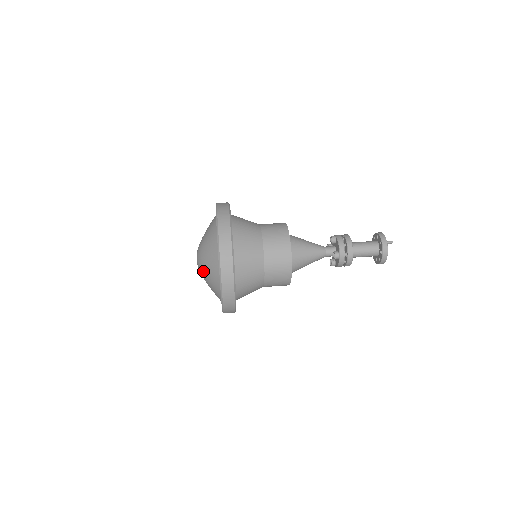
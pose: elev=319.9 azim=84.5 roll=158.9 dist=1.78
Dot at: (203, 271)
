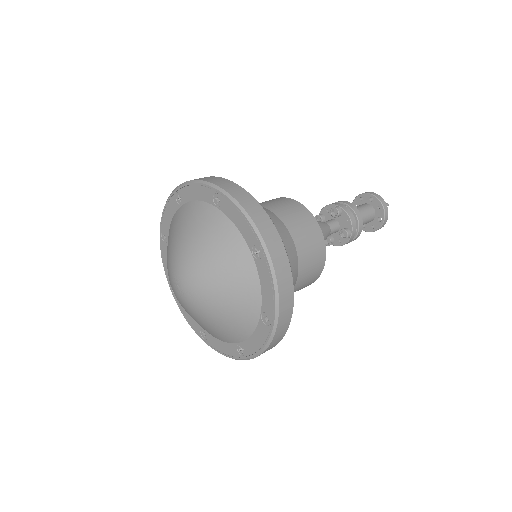
Dot at: (209, 308)
